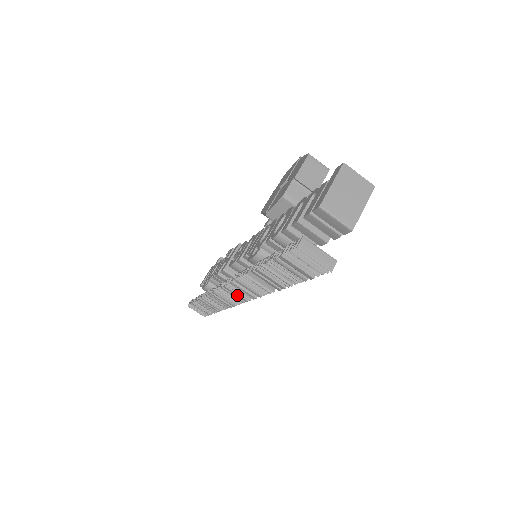
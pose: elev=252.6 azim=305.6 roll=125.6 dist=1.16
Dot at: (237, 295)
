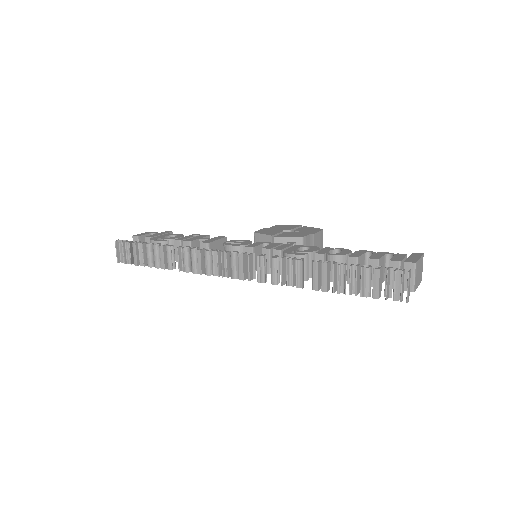
Dot at: (242, 269)
